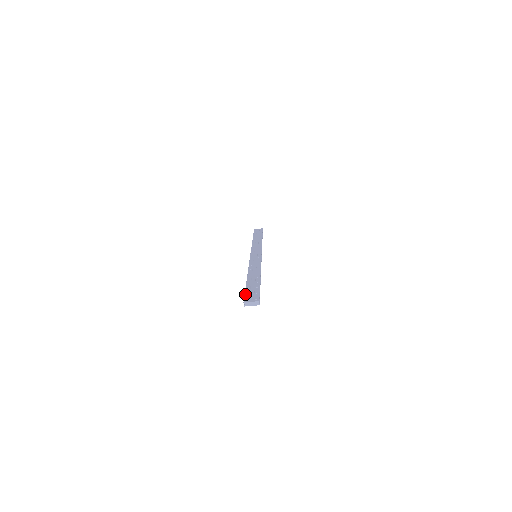
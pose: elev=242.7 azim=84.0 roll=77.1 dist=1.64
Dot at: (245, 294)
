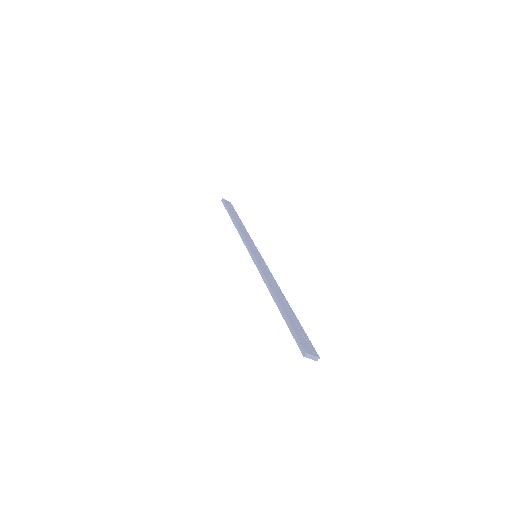
Dot at: (298, 335)
